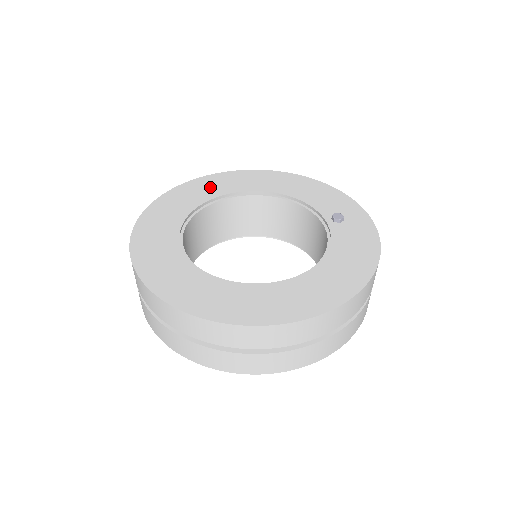
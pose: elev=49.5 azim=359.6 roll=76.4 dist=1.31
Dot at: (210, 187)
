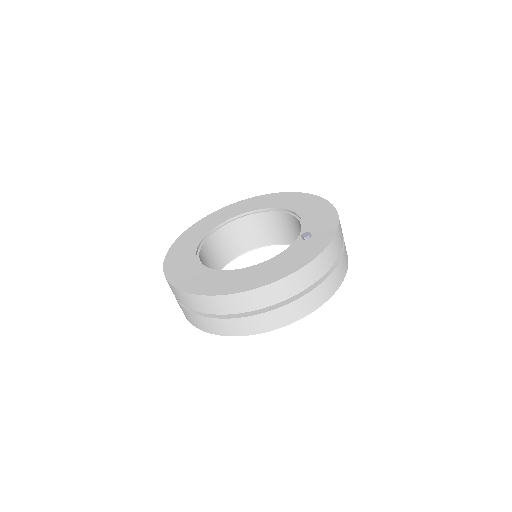
Dot at: (259, 203)
